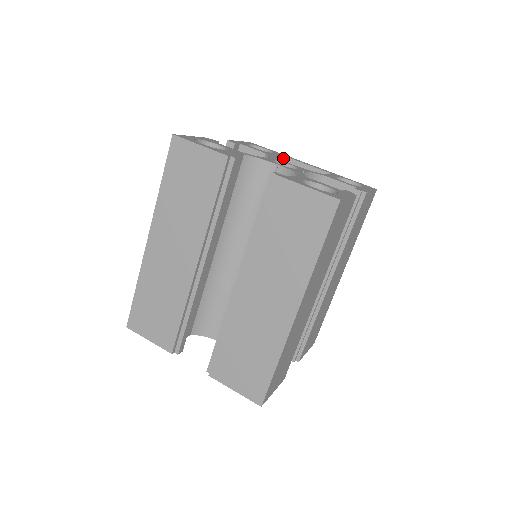
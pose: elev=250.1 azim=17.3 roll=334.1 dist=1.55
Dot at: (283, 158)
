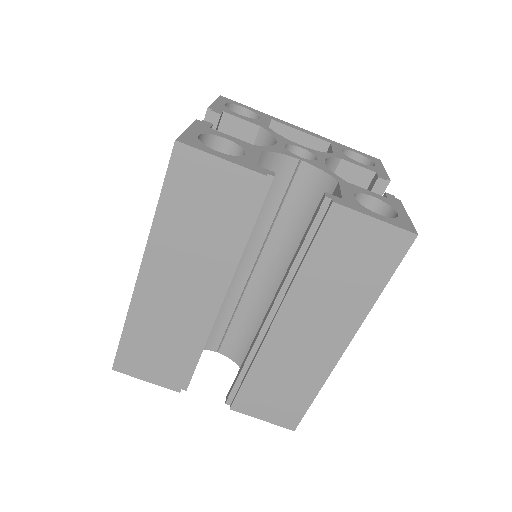
Dot at: (270, 122)
